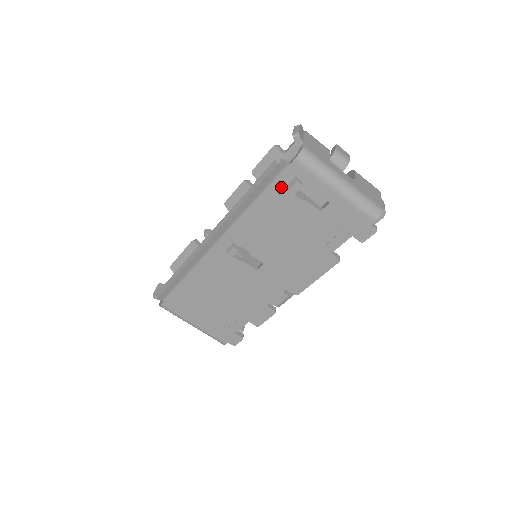
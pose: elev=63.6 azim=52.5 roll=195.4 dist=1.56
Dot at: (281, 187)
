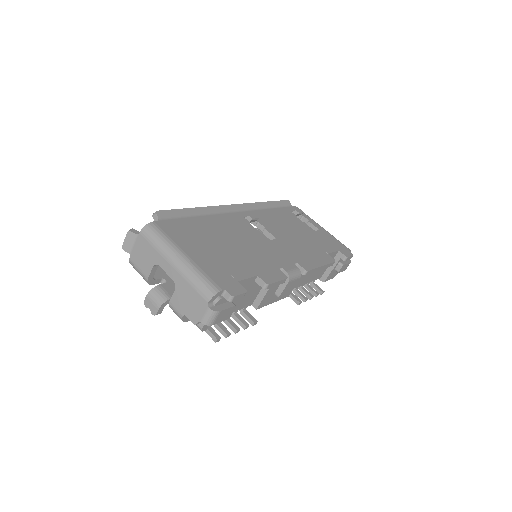
Dot at: (288, 211)
